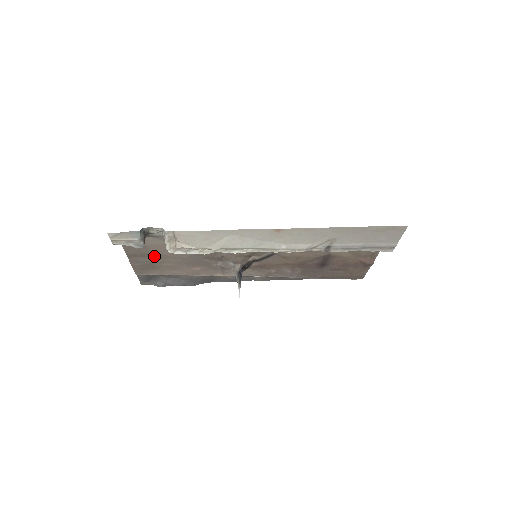
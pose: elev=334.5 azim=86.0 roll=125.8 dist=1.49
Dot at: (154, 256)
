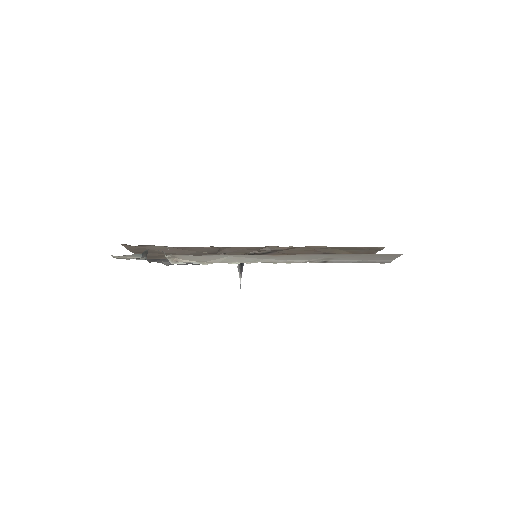
Dot at: (158, 253)
